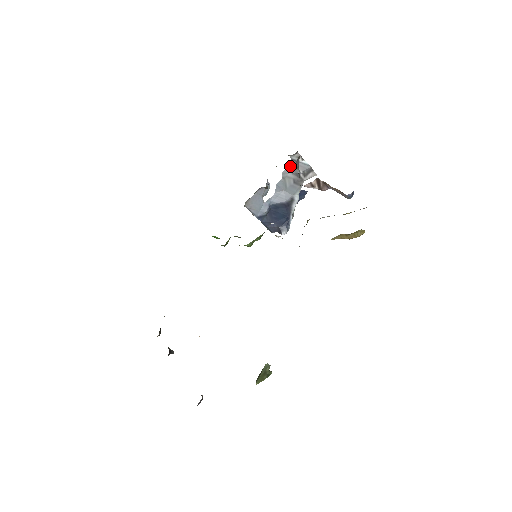
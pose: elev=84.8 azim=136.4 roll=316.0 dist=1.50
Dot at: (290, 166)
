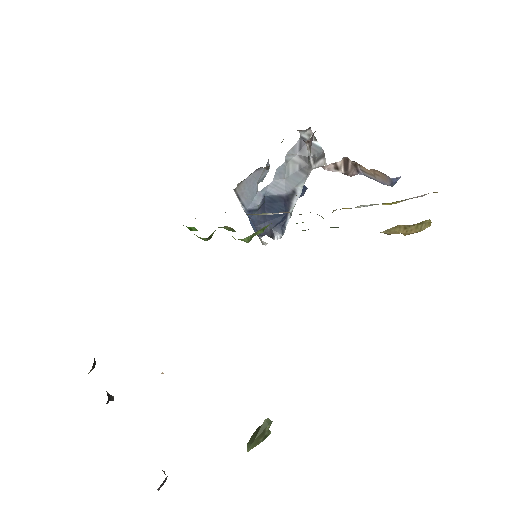
Dot at: (297, 146)
